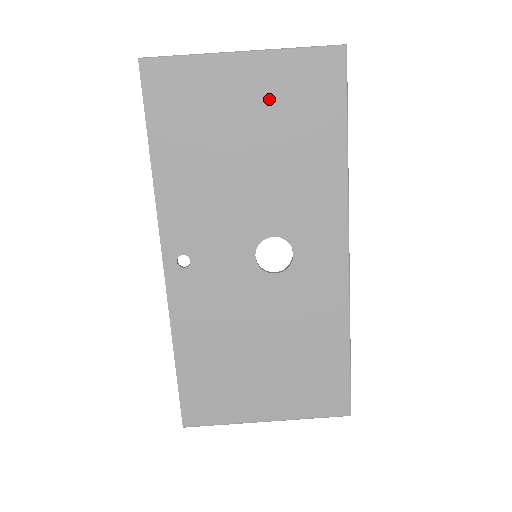
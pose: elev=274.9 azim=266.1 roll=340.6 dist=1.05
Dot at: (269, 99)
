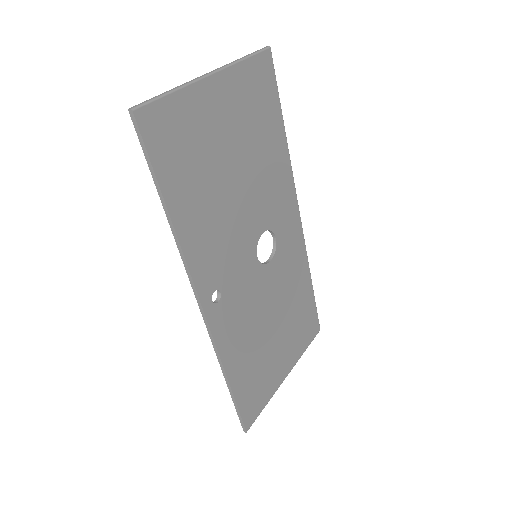
Dot at: (238, 113)
